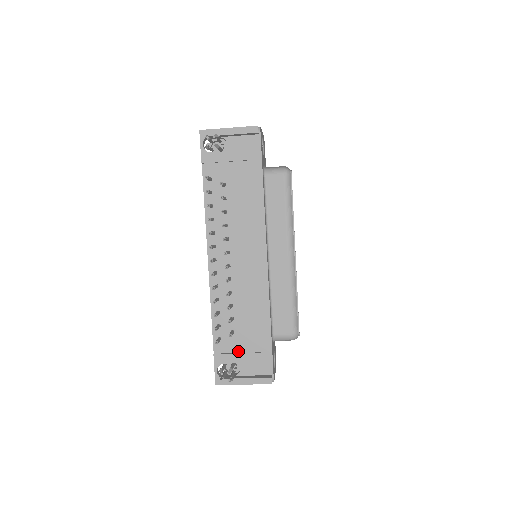
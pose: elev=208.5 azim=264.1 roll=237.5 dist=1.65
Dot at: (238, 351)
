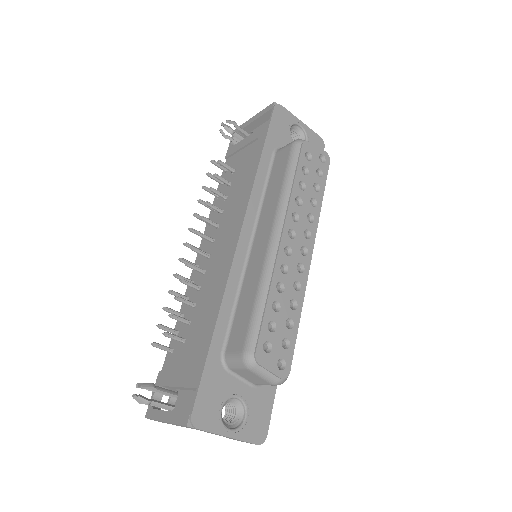
Dot at: (179, 369)
